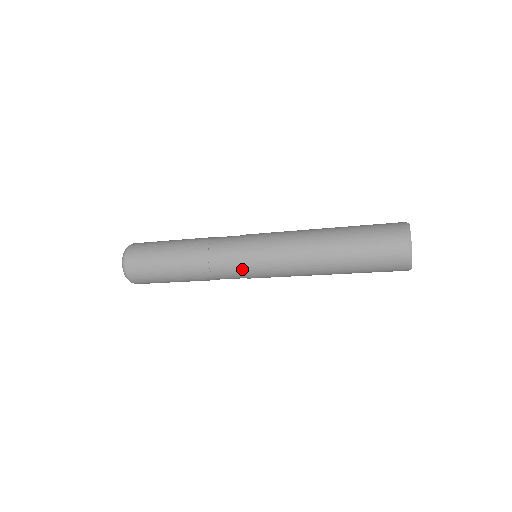
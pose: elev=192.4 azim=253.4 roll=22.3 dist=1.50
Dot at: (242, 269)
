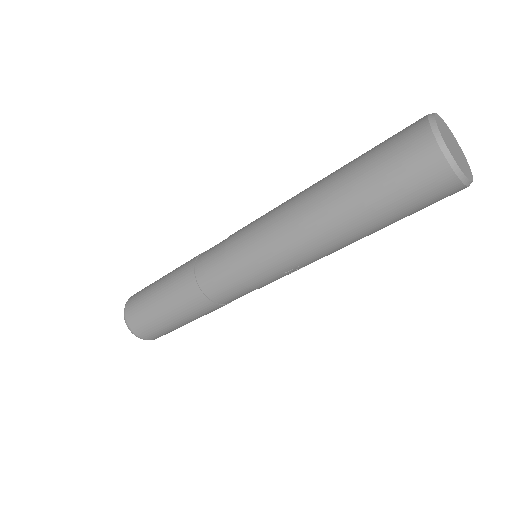
Dot at: (248, 288)
